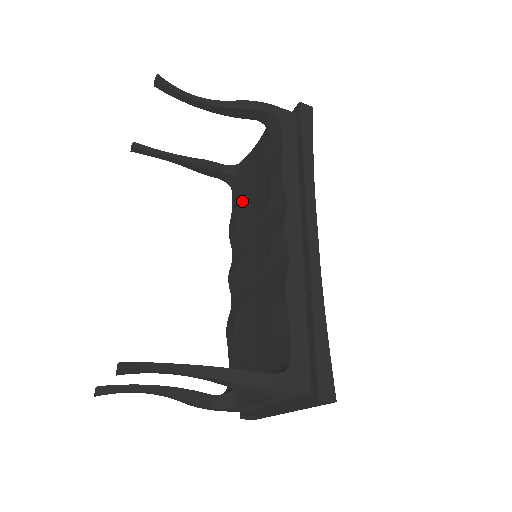
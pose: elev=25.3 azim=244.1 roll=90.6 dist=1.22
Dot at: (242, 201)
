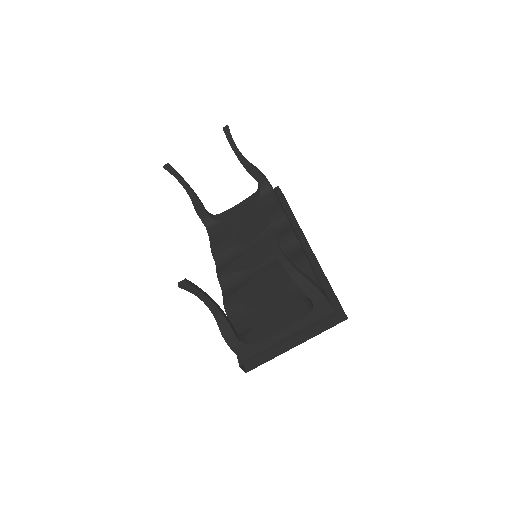
Dot at: (227, 232)
